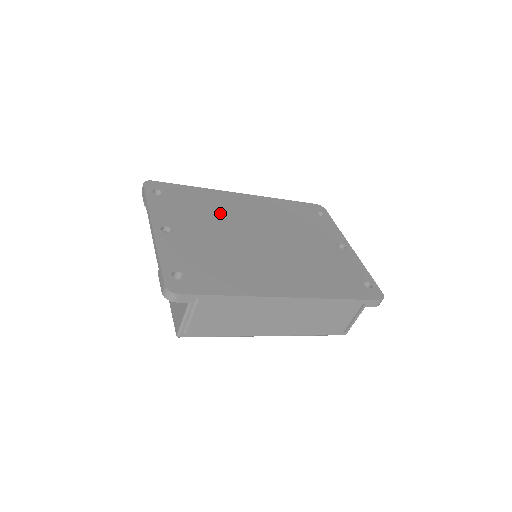
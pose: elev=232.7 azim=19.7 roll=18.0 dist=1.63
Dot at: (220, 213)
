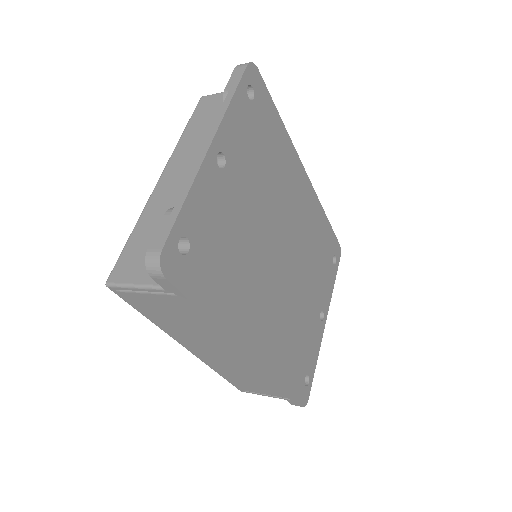
Dot at: (277, 184)
